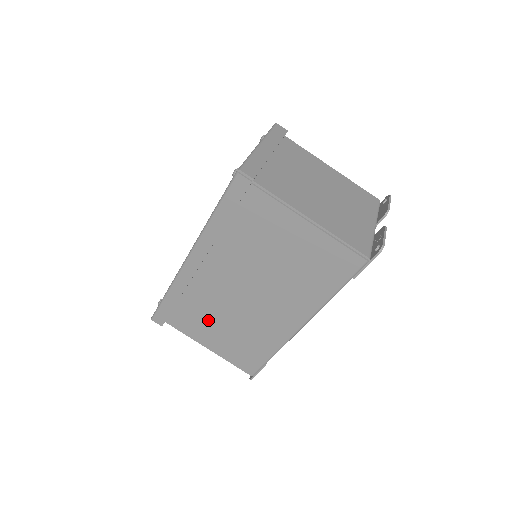
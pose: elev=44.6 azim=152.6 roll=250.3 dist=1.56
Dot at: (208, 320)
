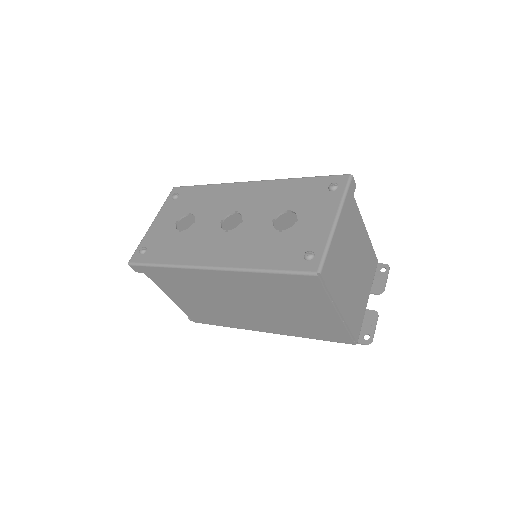
Dot at: (187, 291)
